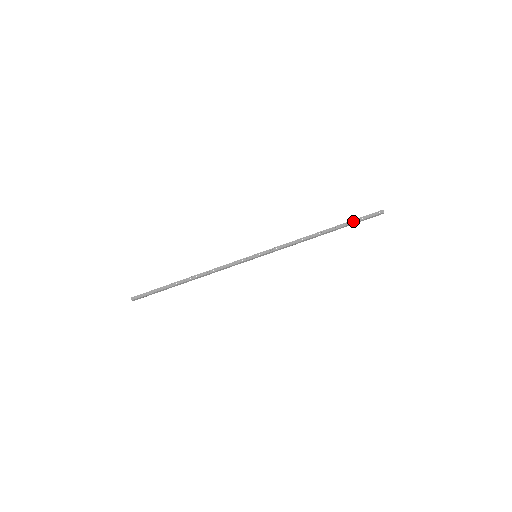
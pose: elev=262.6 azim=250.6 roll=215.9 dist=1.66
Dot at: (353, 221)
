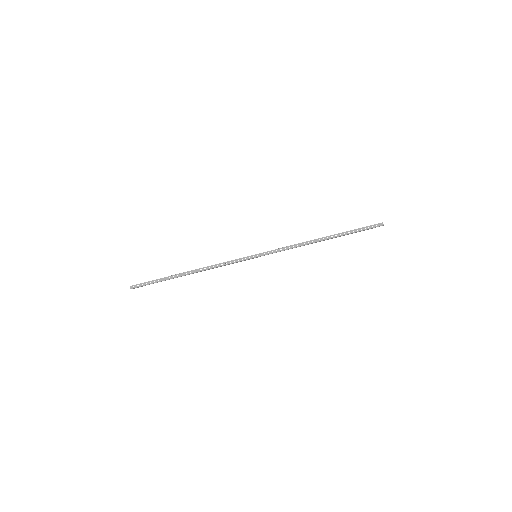
Dot at: (353, 230)
